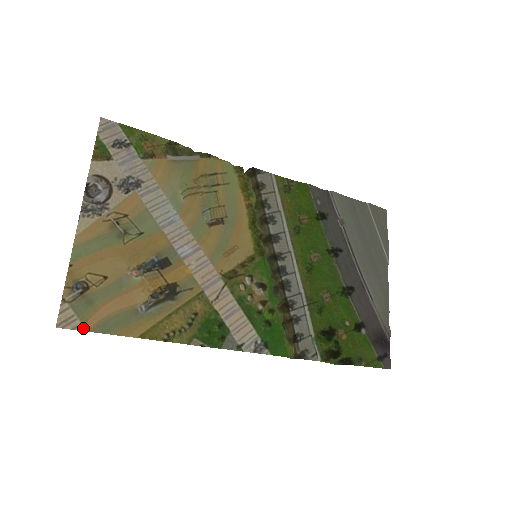
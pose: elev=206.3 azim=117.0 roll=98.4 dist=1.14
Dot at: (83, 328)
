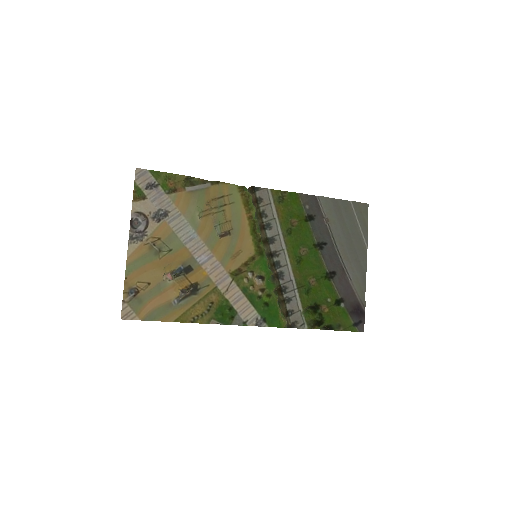
Dot at: (138, 318)
